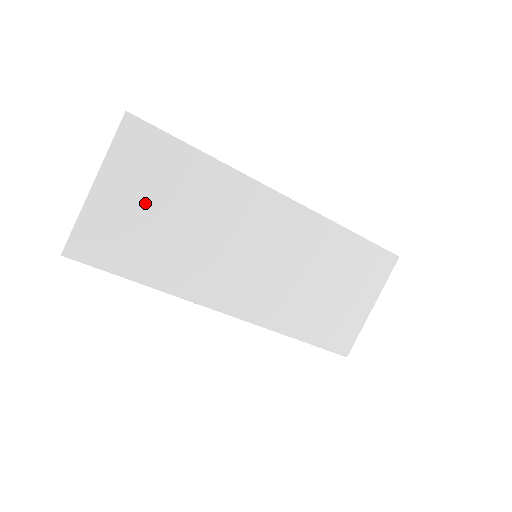
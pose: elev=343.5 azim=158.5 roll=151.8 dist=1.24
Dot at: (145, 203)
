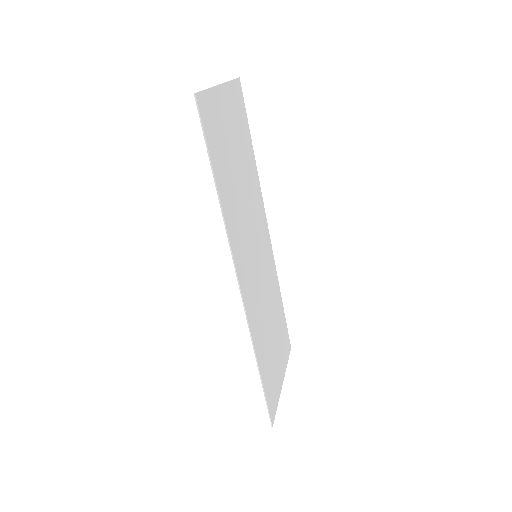
Dot at: (232, 136)
